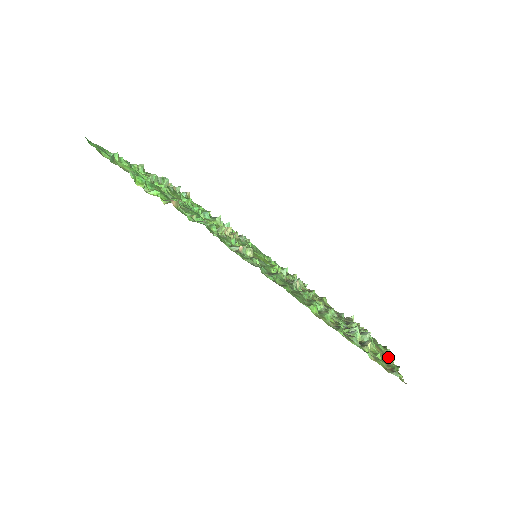
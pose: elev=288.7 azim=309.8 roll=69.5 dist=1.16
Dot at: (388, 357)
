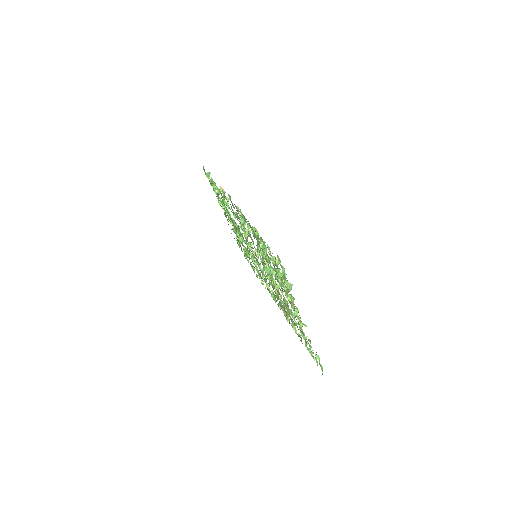
Dot at: occluded
